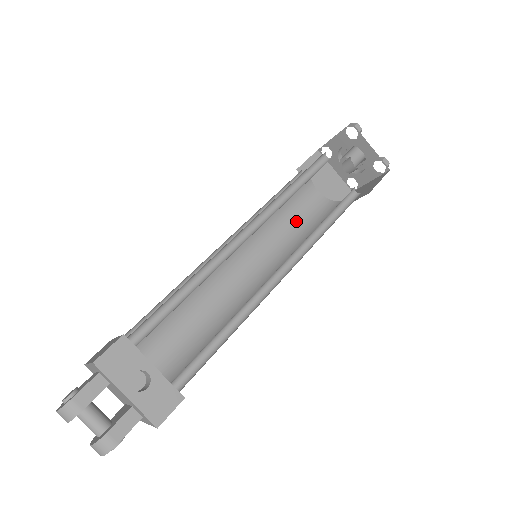
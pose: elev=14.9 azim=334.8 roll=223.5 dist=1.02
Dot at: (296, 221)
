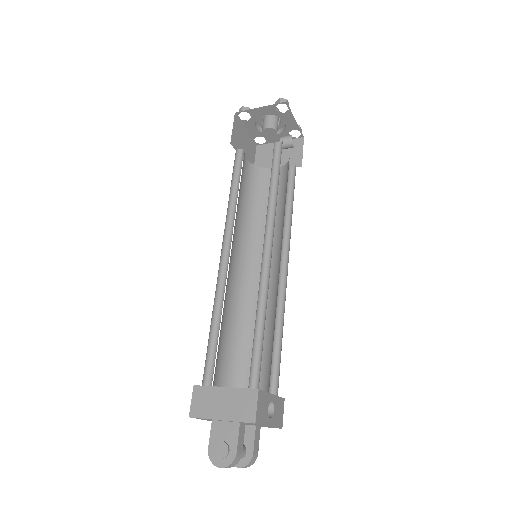
Dot at: (245, 198)
